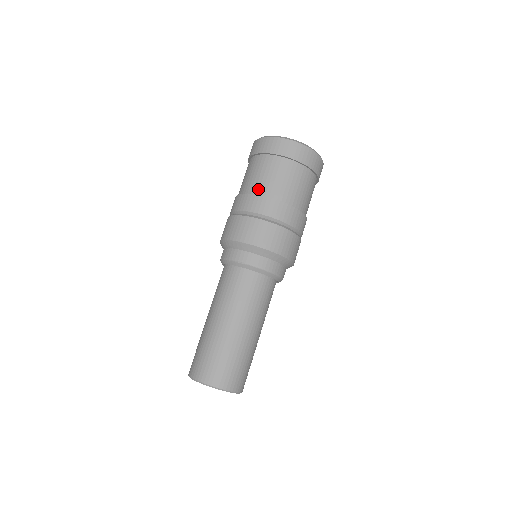
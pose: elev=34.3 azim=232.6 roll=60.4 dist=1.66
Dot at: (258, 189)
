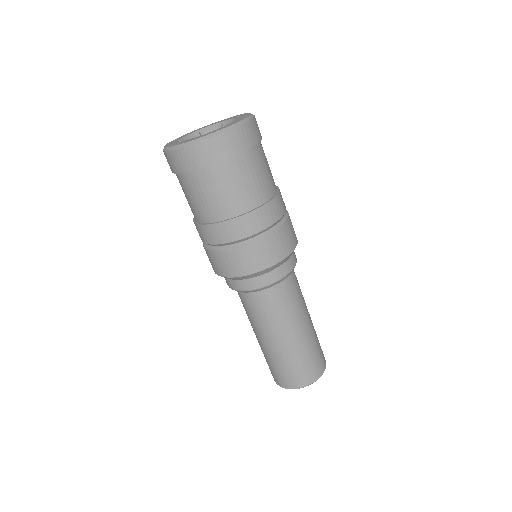
Dot at: (255, 200)
